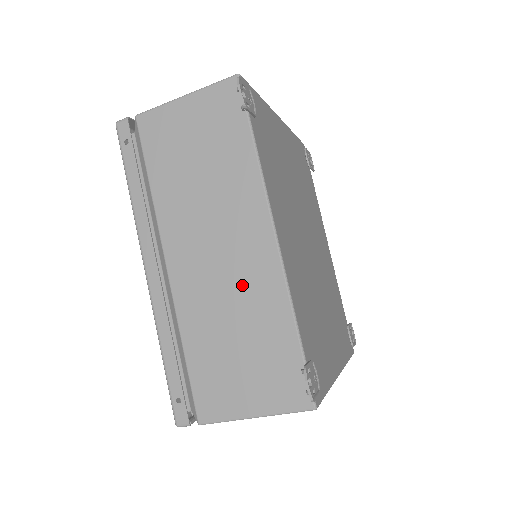
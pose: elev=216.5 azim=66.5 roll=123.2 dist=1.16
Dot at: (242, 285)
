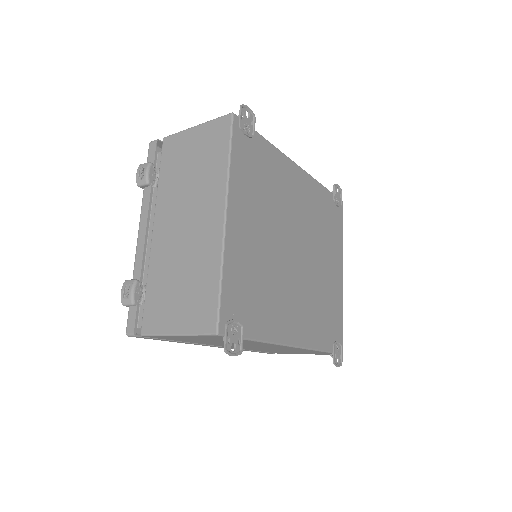
Dot at: (280, 349)
